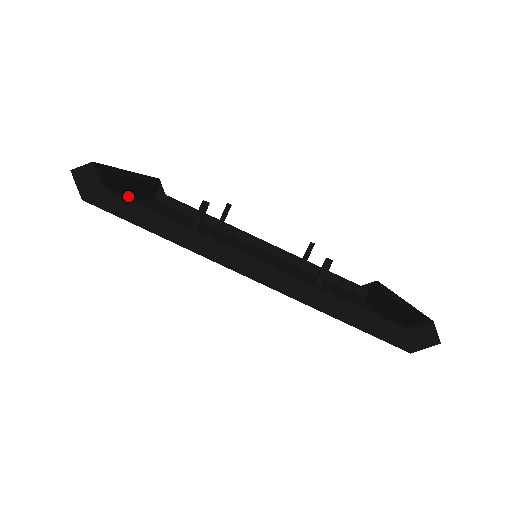
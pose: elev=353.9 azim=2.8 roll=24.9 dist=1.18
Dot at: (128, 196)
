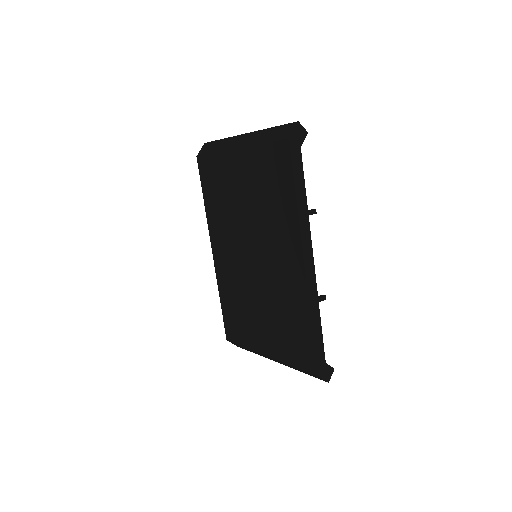
Dot at: occluded
